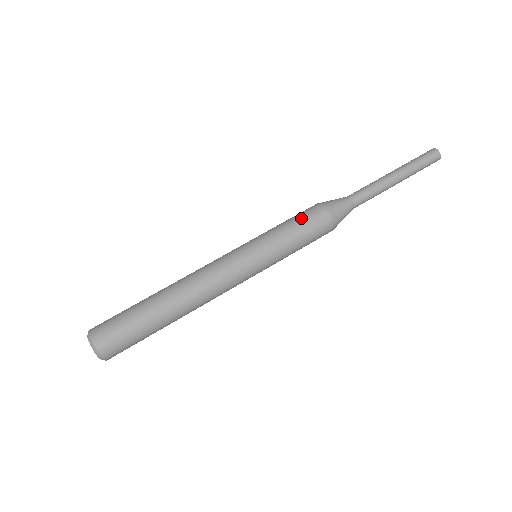
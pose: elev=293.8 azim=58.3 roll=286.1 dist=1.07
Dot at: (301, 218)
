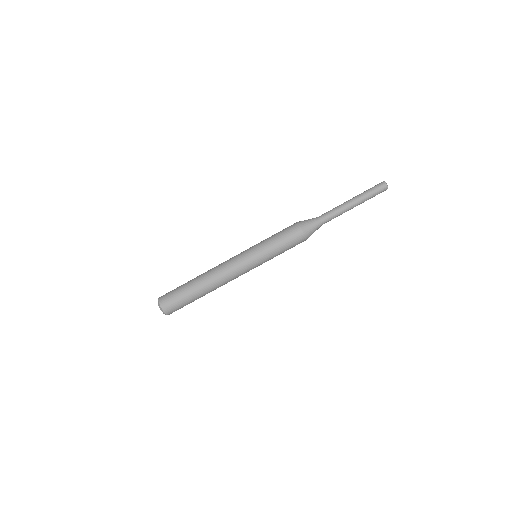
Dot at: (283, 231)
